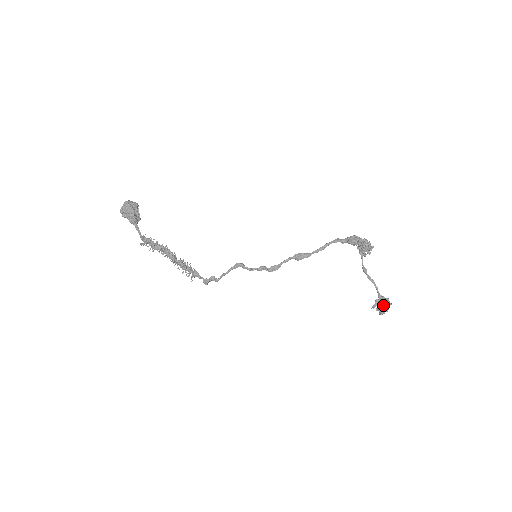
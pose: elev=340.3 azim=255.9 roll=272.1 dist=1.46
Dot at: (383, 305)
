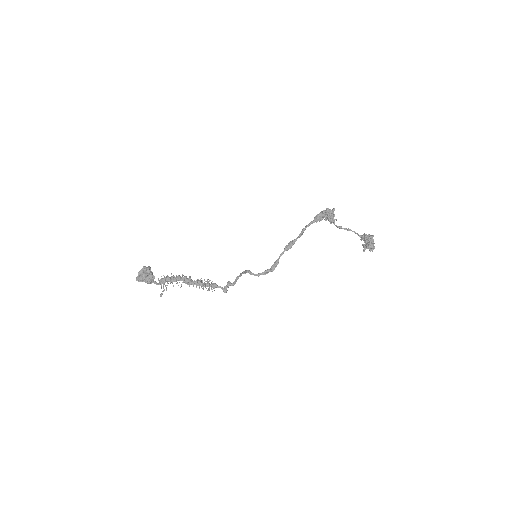
Dot at: (367, 236)
